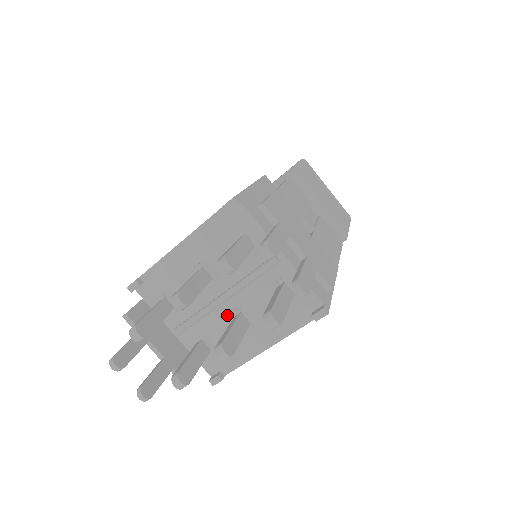
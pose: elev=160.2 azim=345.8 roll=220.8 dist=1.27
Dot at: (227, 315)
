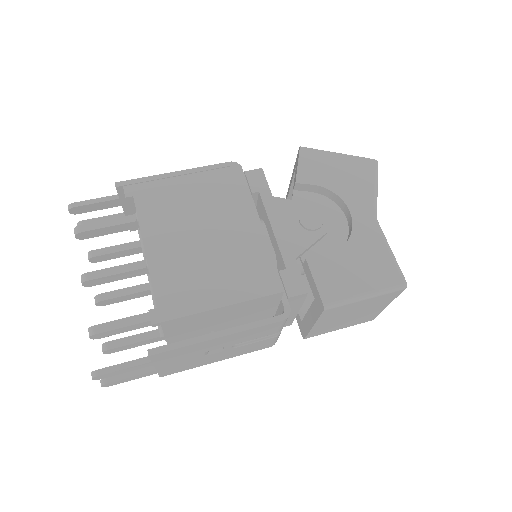
Dot at: occluded
